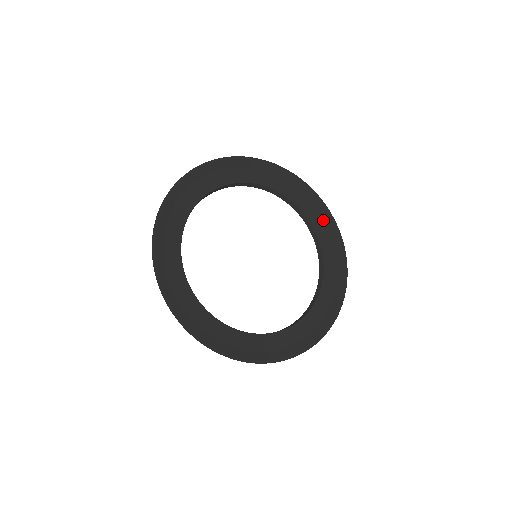
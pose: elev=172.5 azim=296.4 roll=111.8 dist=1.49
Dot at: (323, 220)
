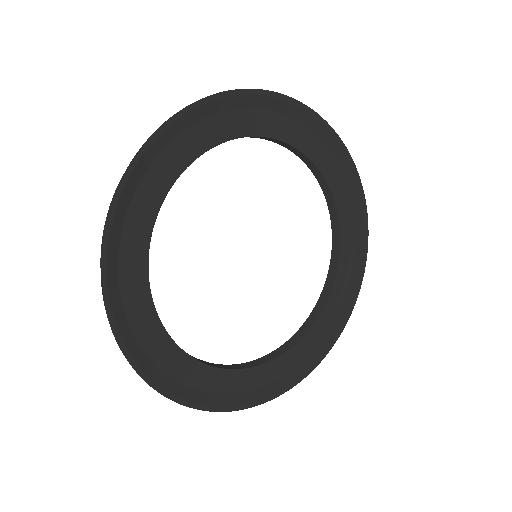
Dot at: (354, 223)
